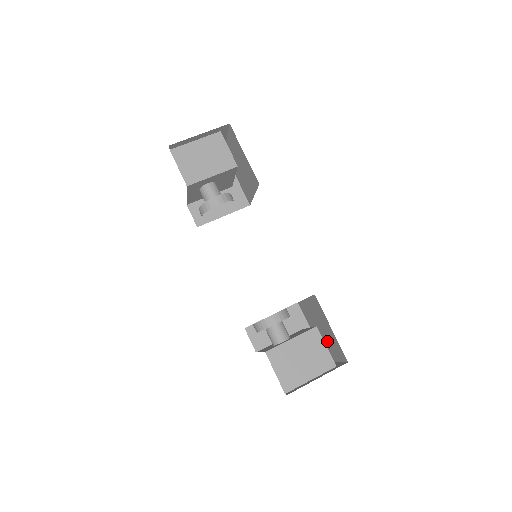
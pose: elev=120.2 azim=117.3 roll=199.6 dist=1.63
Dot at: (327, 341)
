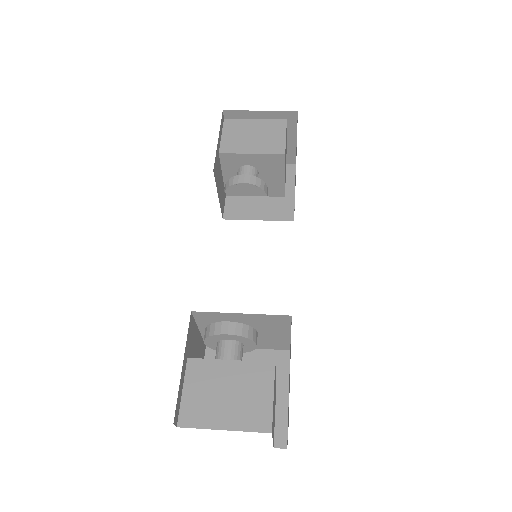
Dot at: occluded
